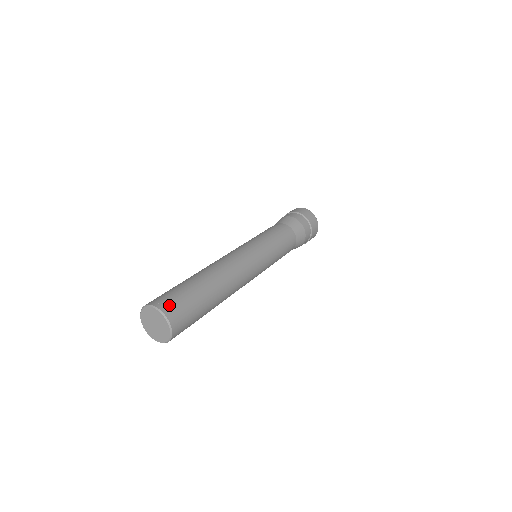
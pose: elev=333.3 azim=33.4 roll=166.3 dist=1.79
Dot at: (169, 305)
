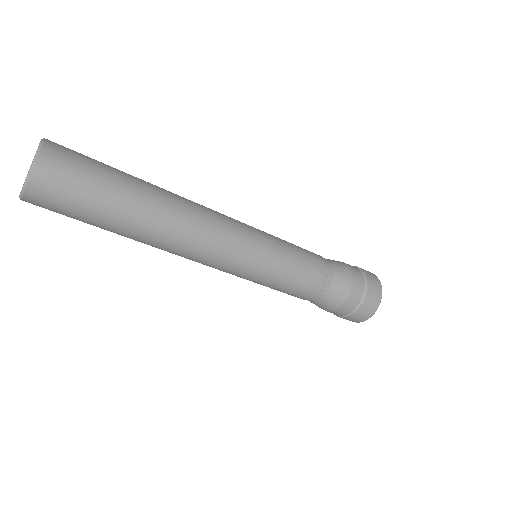
Dot at: (62, 146)
